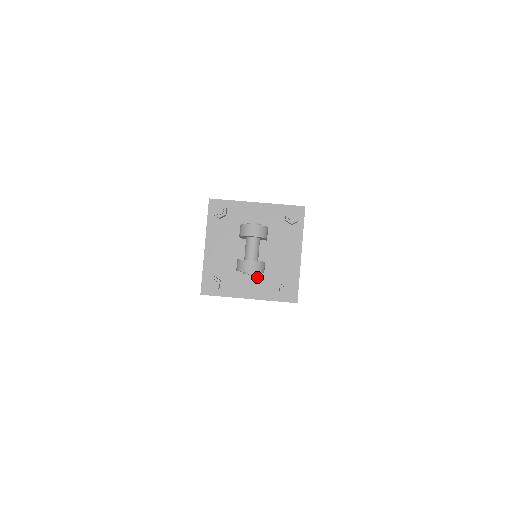
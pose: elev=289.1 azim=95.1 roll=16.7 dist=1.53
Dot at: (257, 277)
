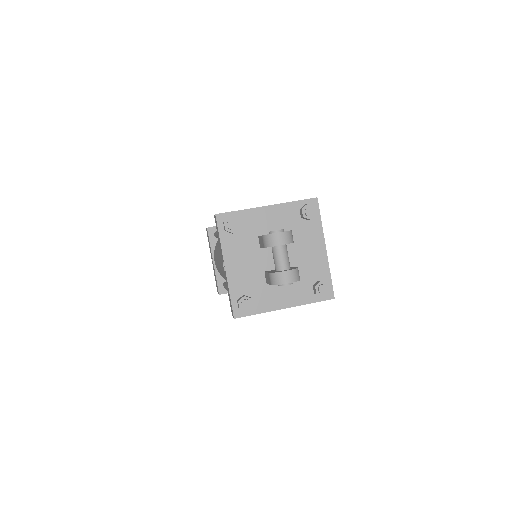
Dot at: occluded
